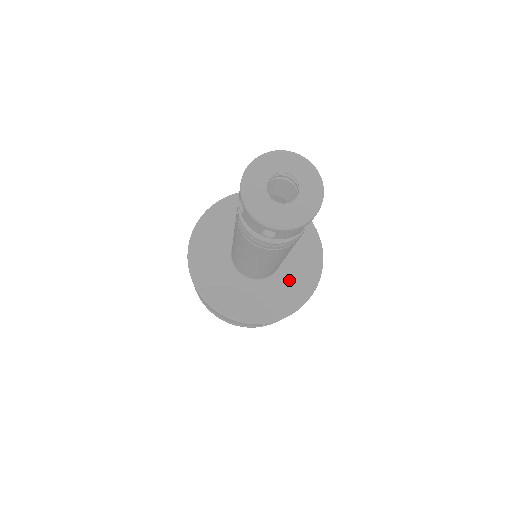
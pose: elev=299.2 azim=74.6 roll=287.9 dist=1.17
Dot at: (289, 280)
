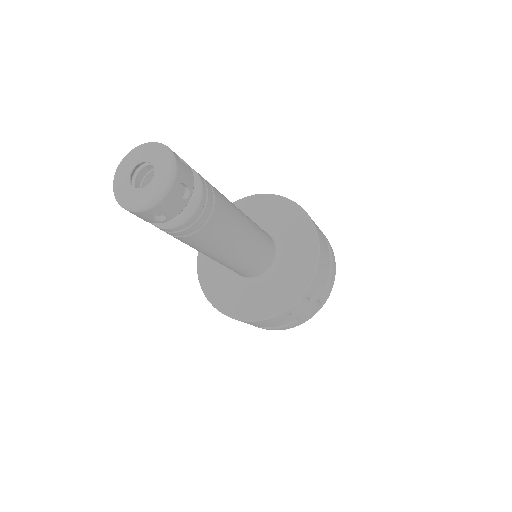
Dot at: (291, 260)
